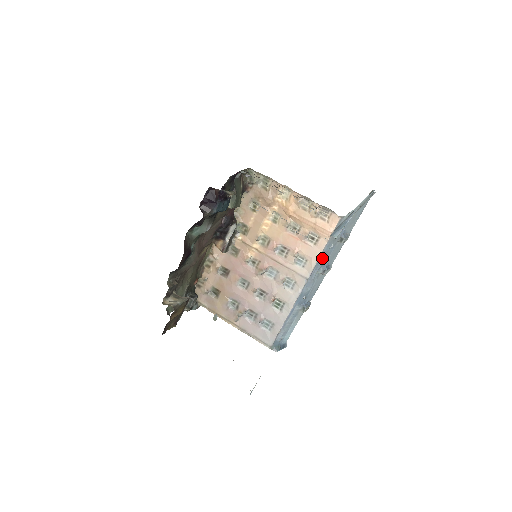
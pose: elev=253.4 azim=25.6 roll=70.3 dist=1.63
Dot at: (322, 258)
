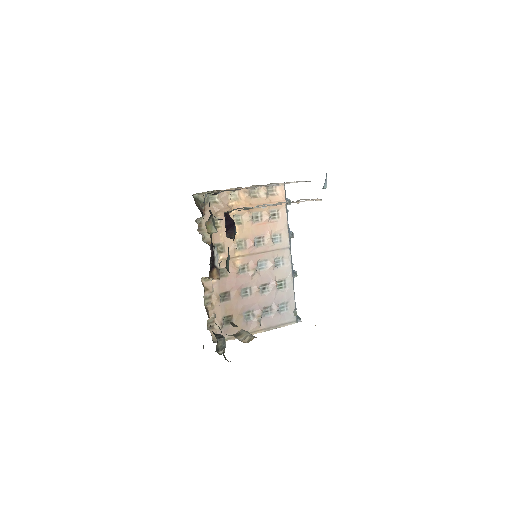
Dot at: (288, 225)
